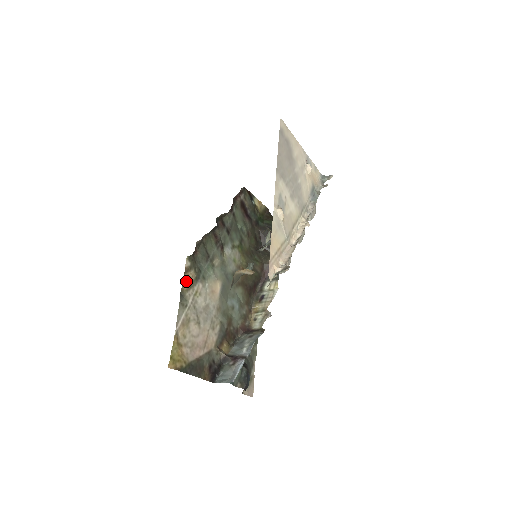
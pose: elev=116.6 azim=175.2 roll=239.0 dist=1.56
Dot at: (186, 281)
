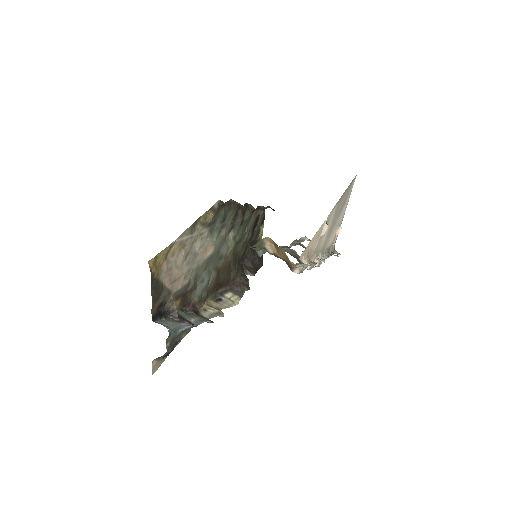
Dot at: (205, 216)
